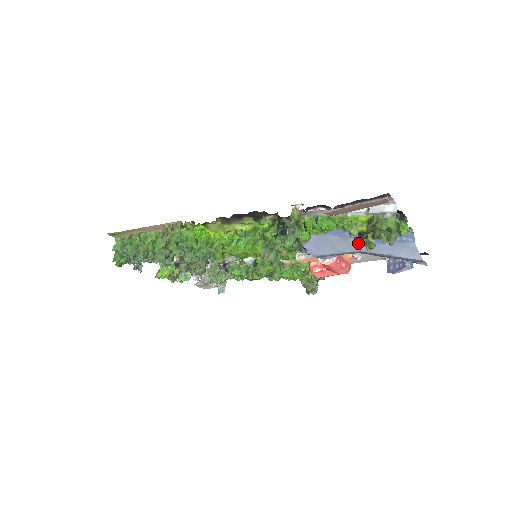
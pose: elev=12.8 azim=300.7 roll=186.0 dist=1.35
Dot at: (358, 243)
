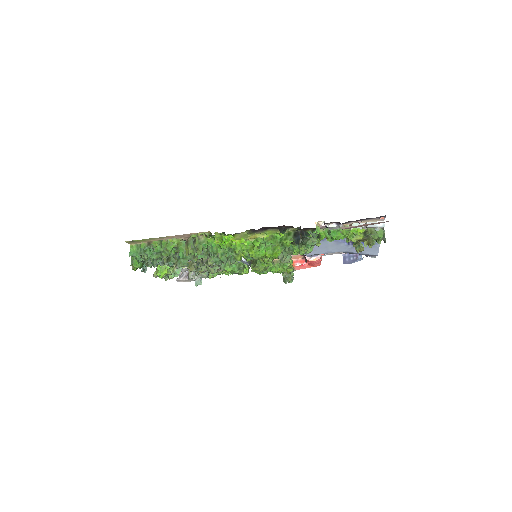
Dot at: (346, 246)
